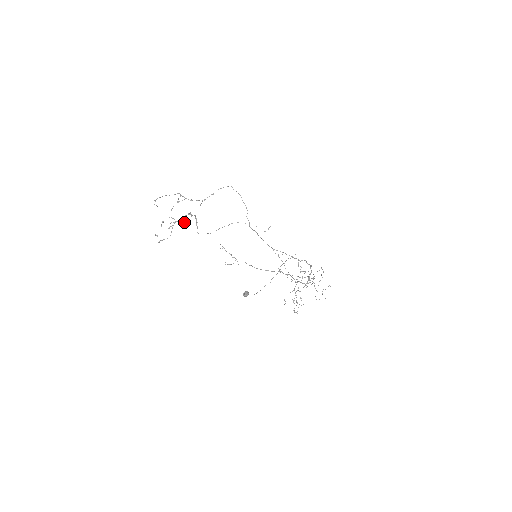
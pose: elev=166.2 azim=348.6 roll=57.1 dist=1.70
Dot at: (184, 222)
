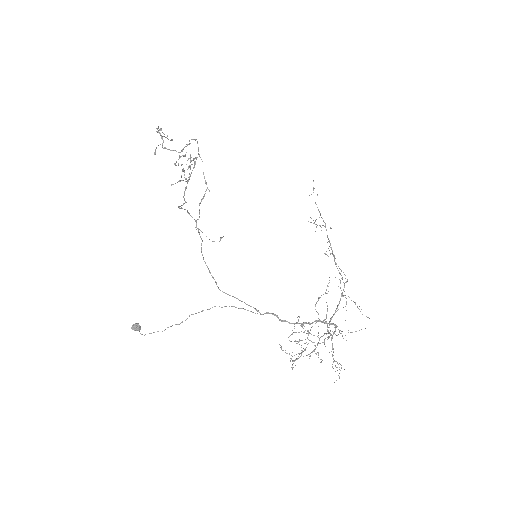
Dot at: (188, 168)
